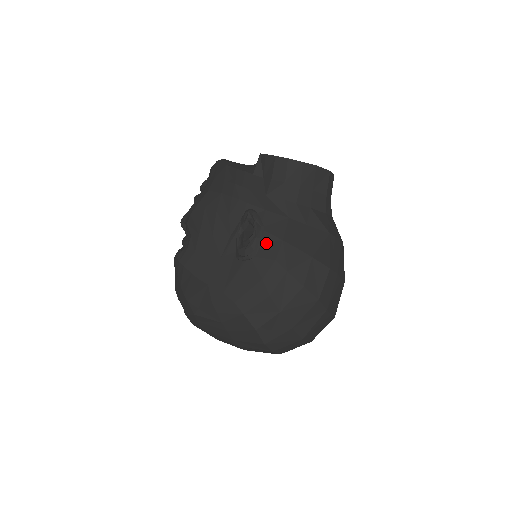
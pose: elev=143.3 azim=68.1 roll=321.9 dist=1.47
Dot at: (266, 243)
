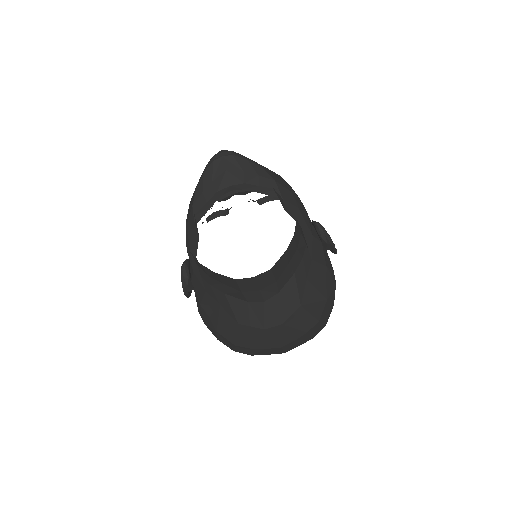
Dot at: occluded
